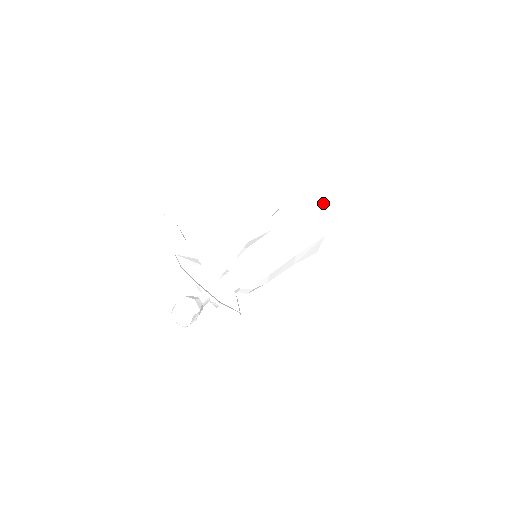
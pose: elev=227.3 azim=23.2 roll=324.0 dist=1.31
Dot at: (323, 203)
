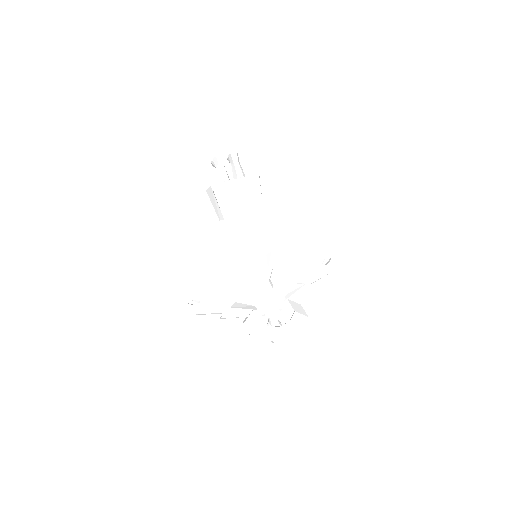
Dot at: (286, 225)
